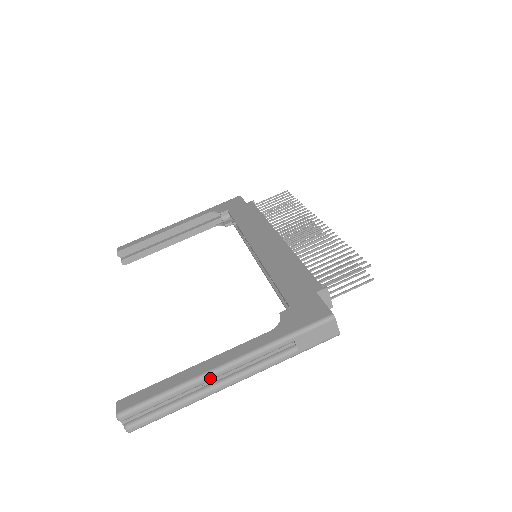
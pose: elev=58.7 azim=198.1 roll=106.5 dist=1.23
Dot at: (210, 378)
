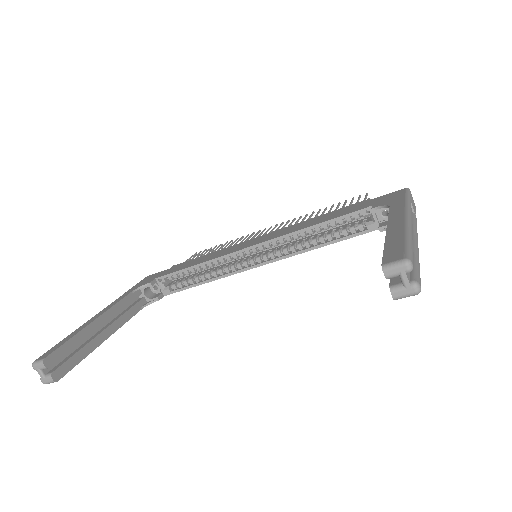
Dot at: (411, 226)
